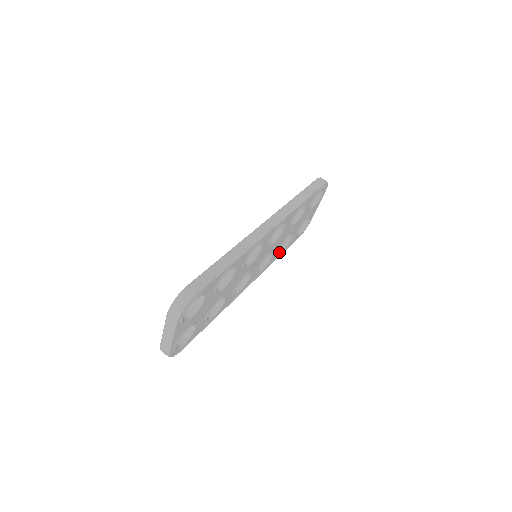
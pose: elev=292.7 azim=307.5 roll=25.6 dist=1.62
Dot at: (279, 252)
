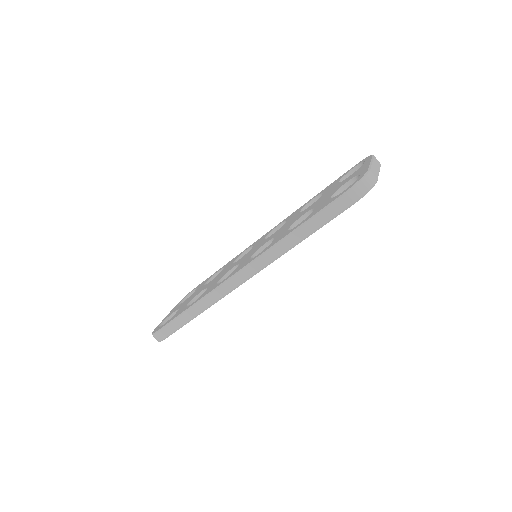
Dot at: occluded
